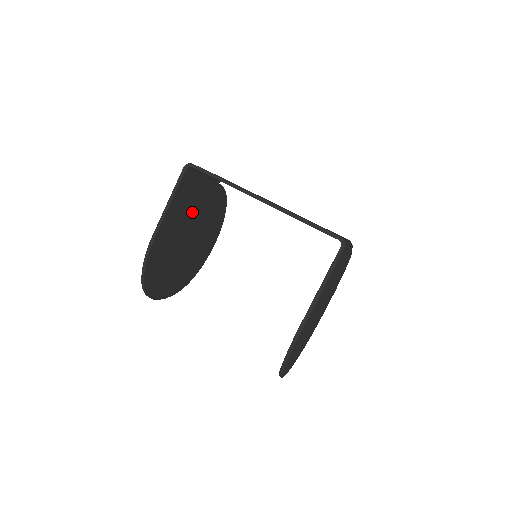
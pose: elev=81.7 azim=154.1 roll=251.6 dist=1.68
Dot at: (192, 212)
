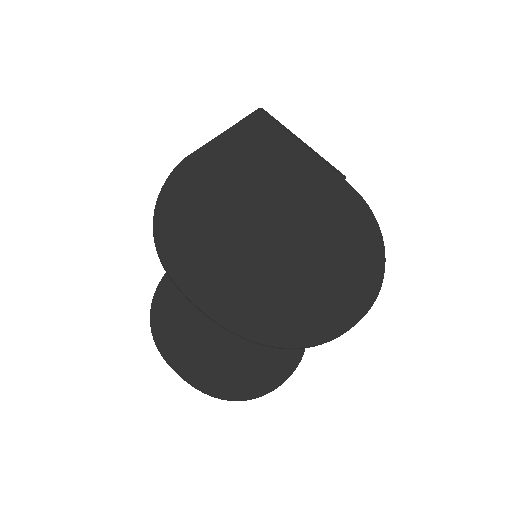
Dot at: occluded
